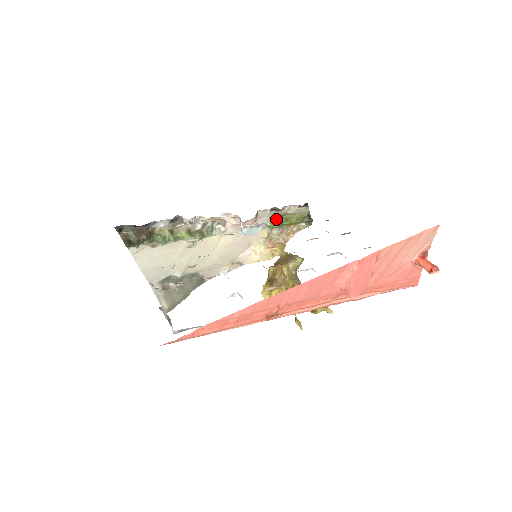
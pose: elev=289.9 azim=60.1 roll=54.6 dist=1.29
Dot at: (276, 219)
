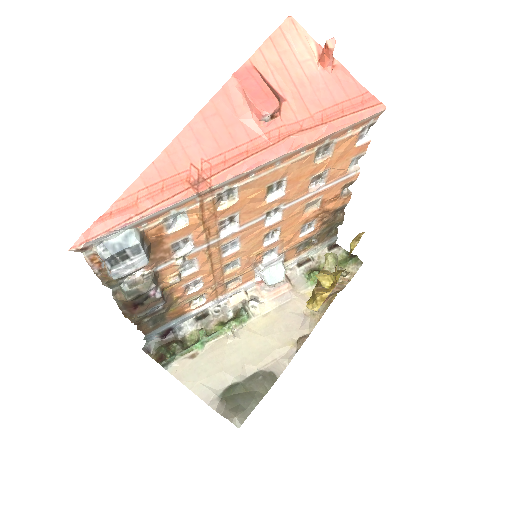
Dot at: (311, 272)
